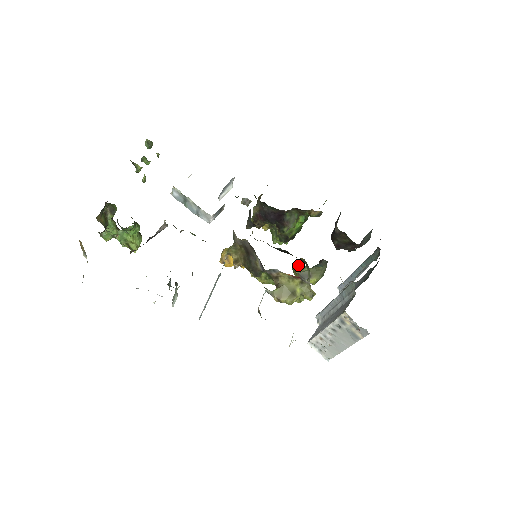
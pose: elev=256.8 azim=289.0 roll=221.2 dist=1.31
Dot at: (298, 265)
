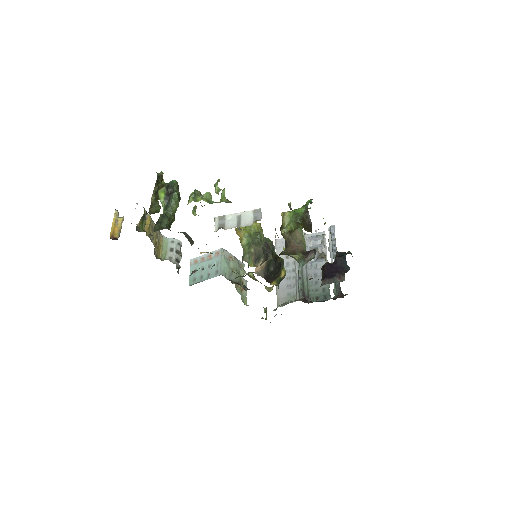
Dot at: occluded
